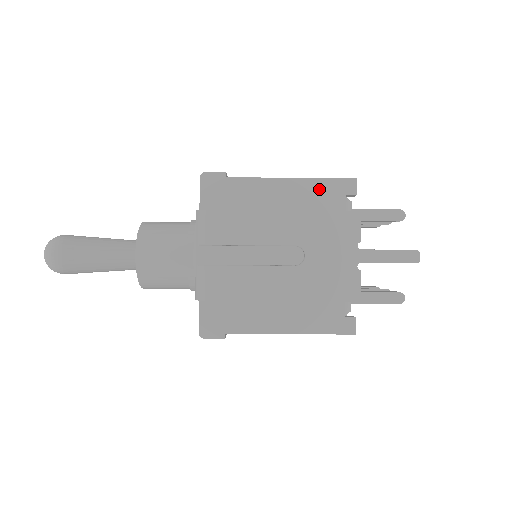
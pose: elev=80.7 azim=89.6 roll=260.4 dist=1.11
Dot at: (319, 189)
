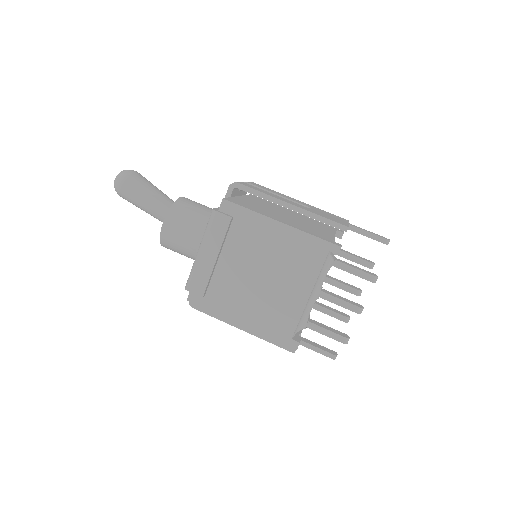
Dot at: (320, 223)
